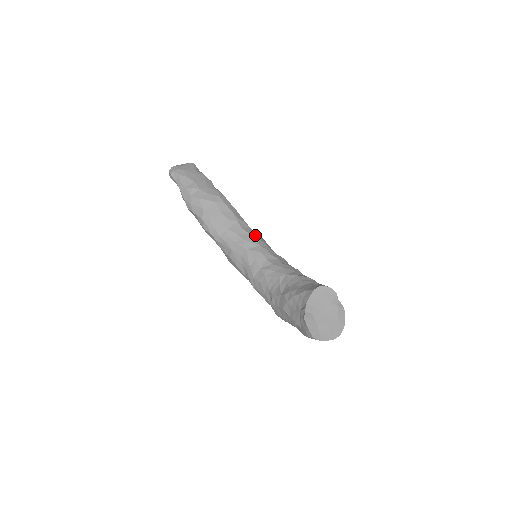
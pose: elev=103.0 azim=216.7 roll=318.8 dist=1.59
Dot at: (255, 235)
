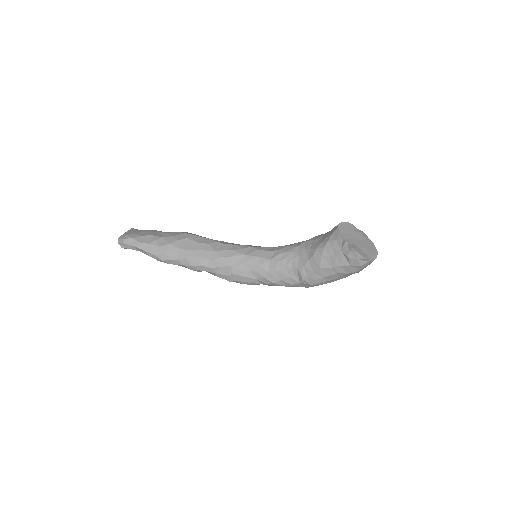
Dot at: (239, 244)
